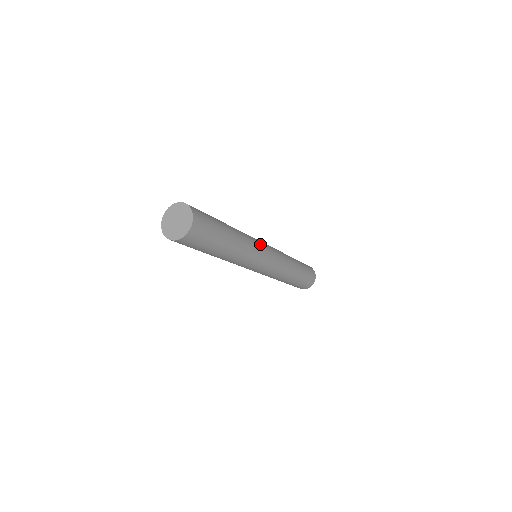
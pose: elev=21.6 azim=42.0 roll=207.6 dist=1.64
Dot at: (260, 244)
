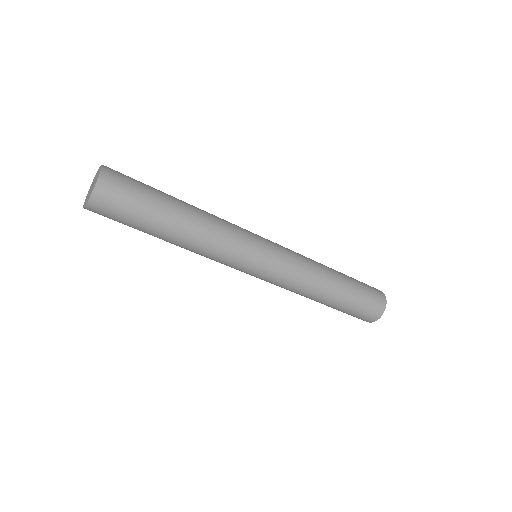
Dot at: (247, 231)
